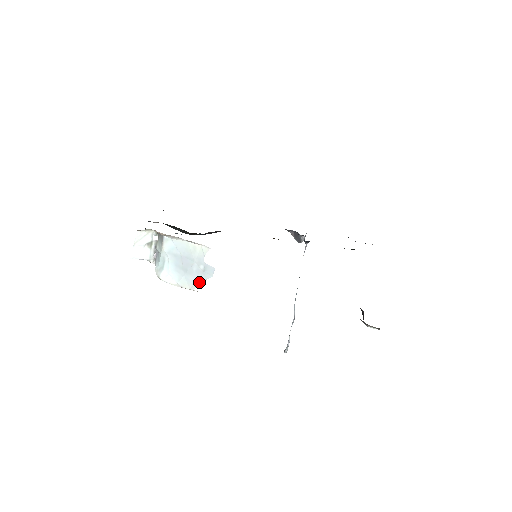
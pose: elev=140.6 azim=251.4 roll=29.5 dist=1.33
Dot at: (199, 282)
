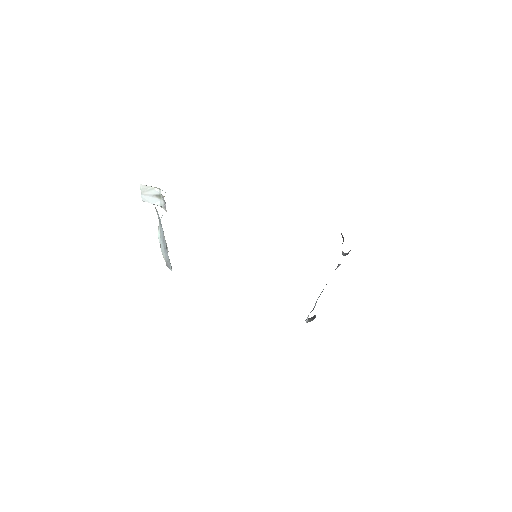
Dot at: (168, 265)
